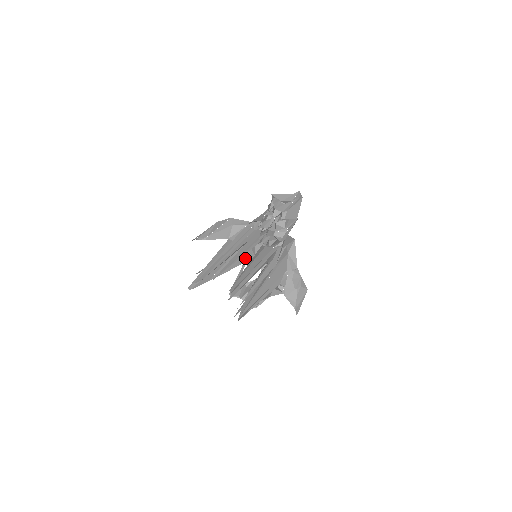
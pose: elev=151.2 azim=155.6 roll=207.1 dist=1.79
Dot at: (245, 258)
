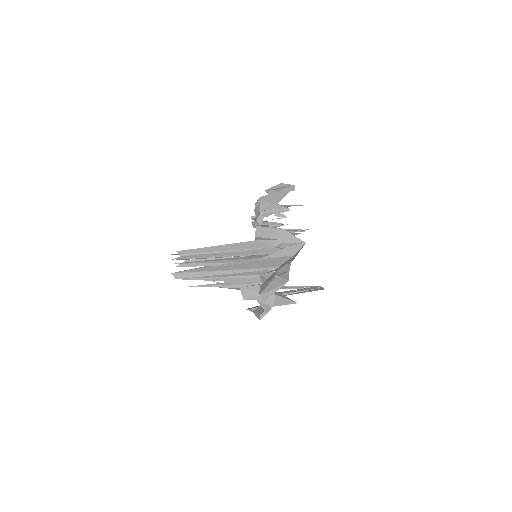
Dot at: occluded
